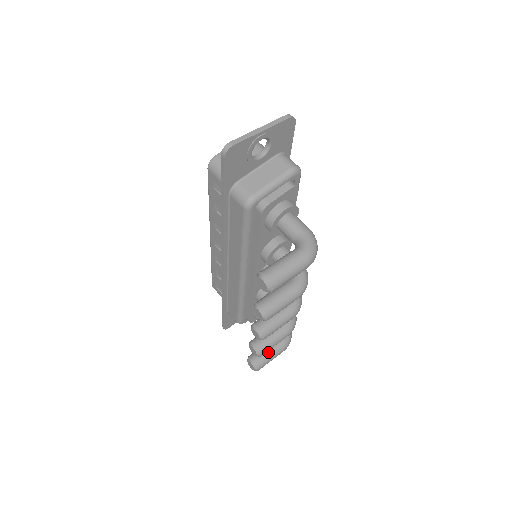
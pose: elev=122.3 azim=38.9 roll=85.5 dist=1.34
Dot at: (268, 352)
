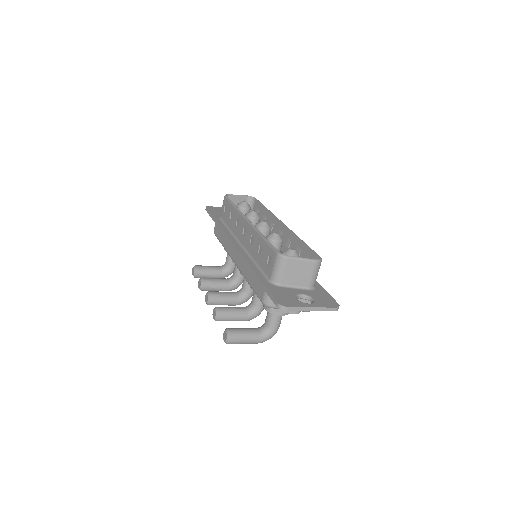
Dot at: (208, 276)
